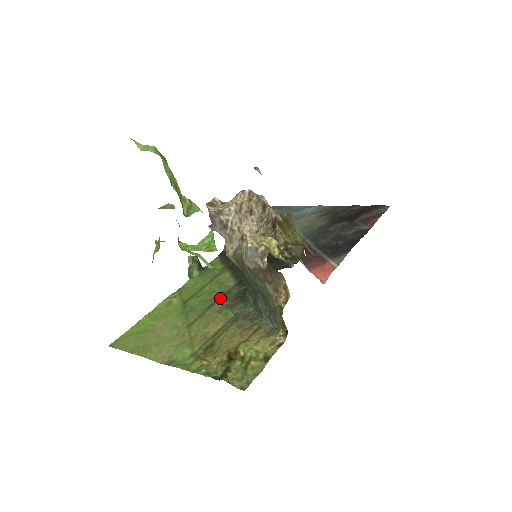
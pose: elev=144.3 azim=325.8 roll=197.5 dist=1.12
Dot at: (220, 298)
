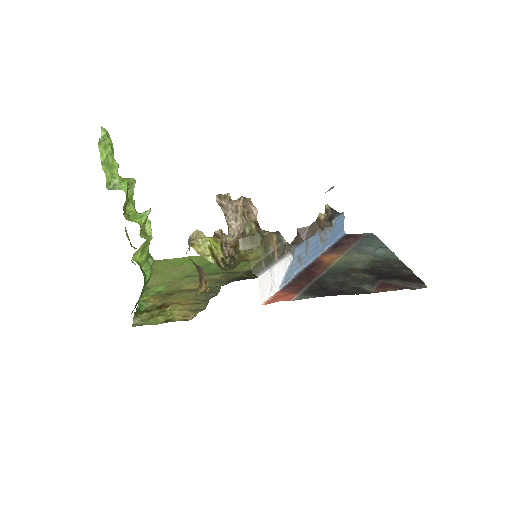
Dot at: (225, 273)
